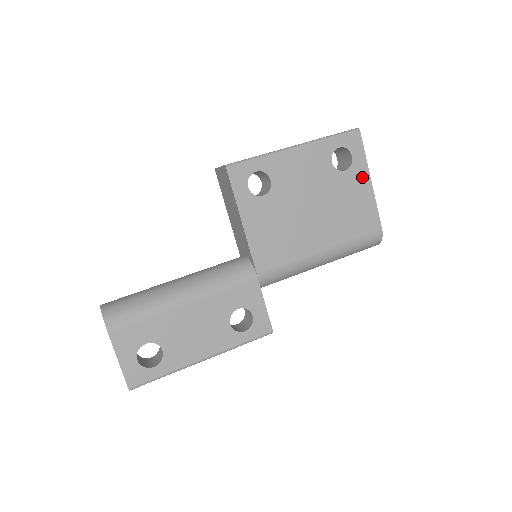
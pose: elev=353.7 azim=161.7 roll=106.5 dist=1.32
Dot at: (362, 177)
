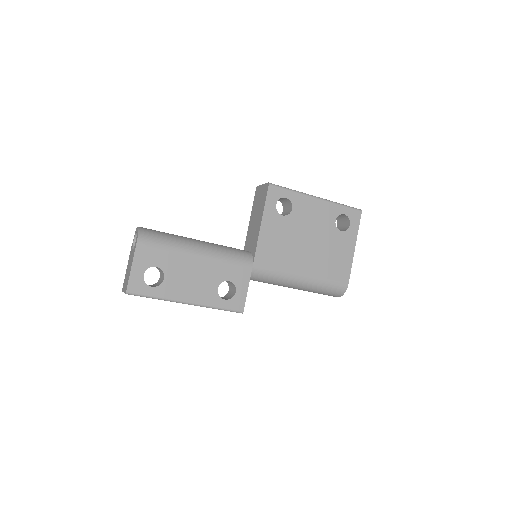
Dot at: (350, 242)
